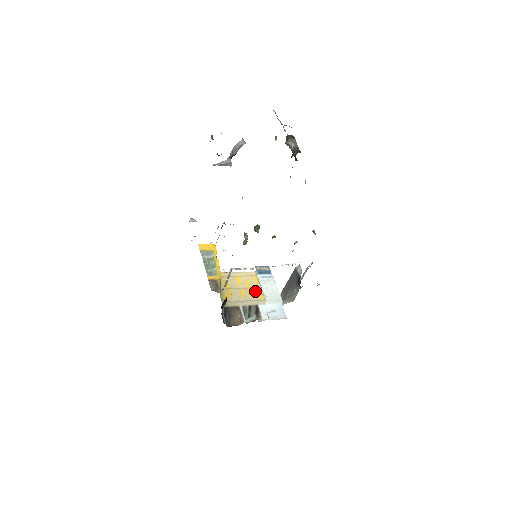
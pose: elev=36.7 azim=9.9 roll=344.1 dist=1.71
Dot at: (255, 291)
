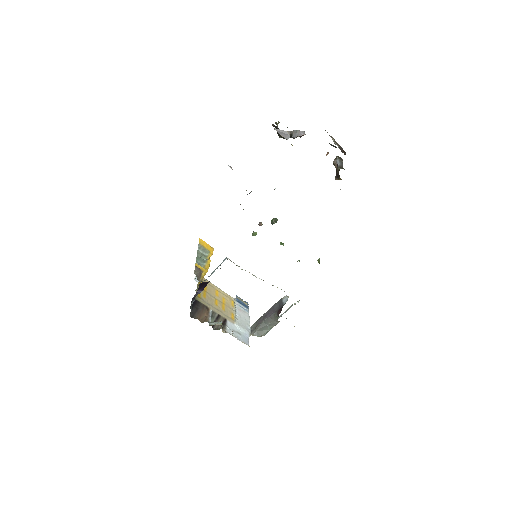
Dot at: (229, 309)
